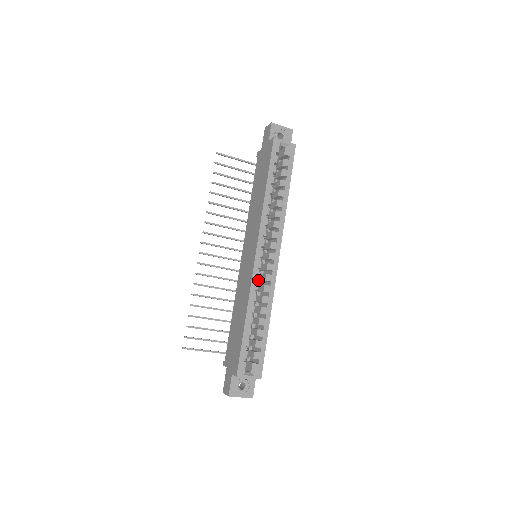
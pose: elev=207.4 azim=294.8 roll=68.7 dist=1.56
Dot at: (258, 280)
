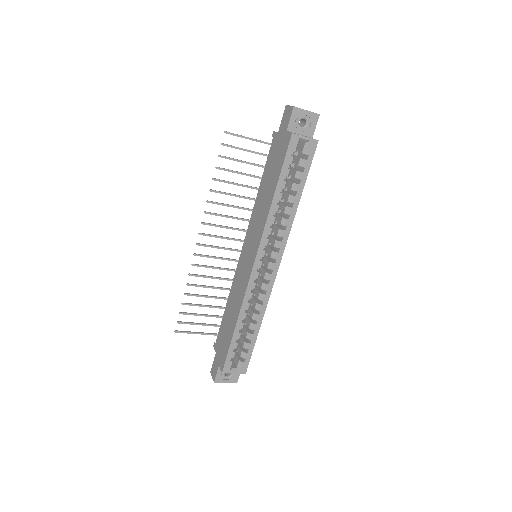
Dot at: occluded
